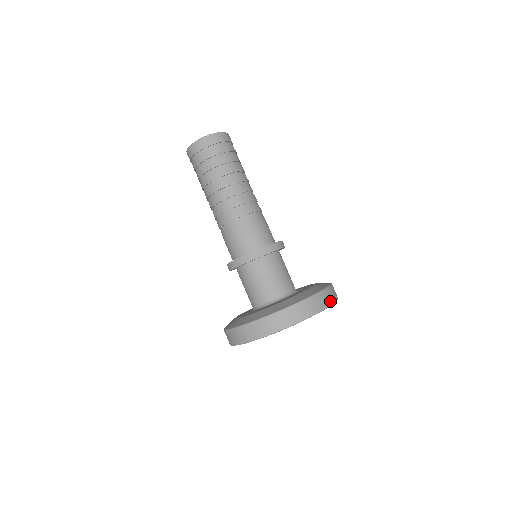
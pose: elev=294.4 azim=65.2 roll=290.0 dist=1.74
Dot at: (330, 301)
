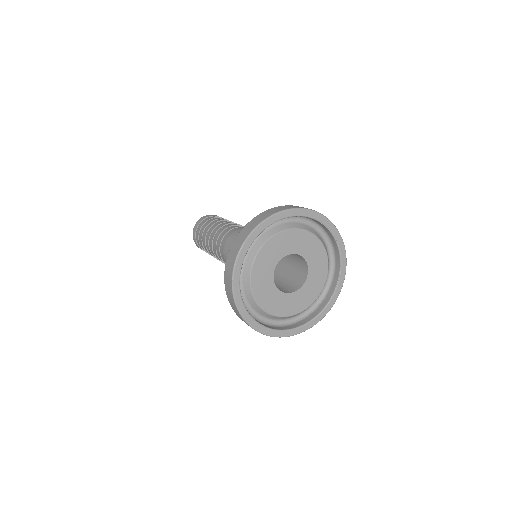
Dot at: occluded
